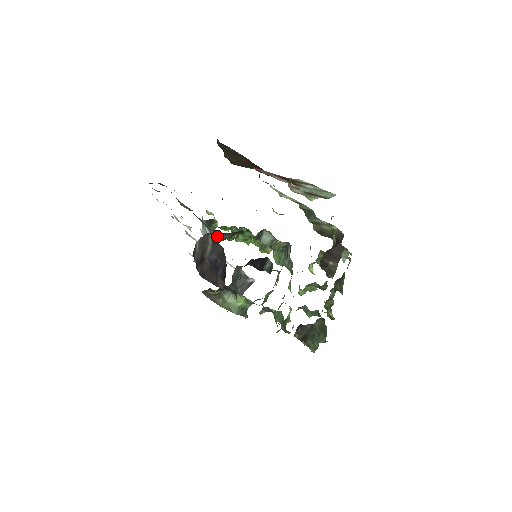
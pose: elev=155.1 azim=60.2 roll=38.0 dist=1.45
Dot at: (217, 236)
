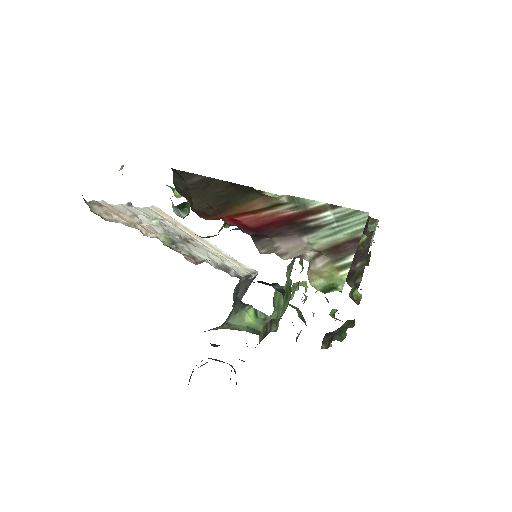
Dot at: occluded
